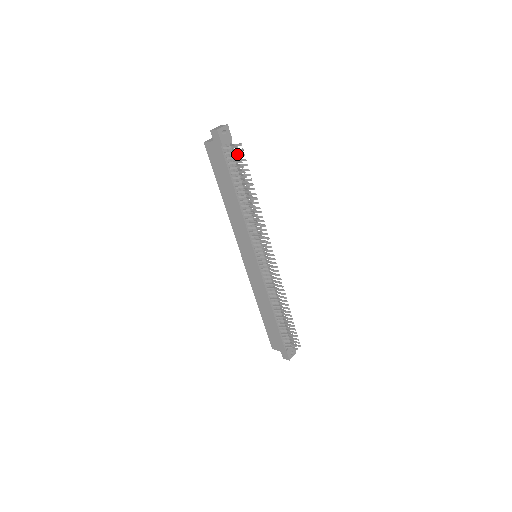
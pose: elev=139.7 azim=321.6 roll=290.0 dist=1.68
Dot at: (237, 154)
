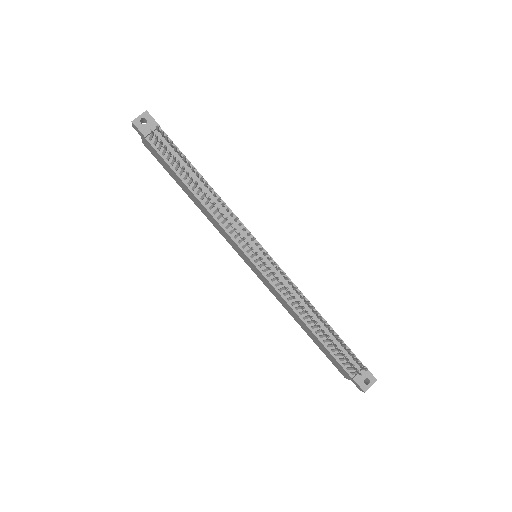
Dot at: occluded
